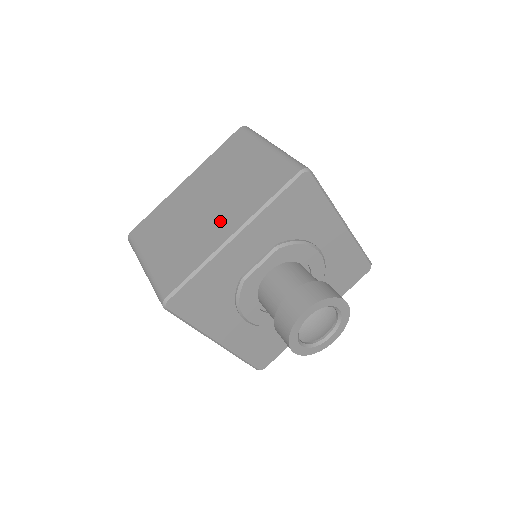
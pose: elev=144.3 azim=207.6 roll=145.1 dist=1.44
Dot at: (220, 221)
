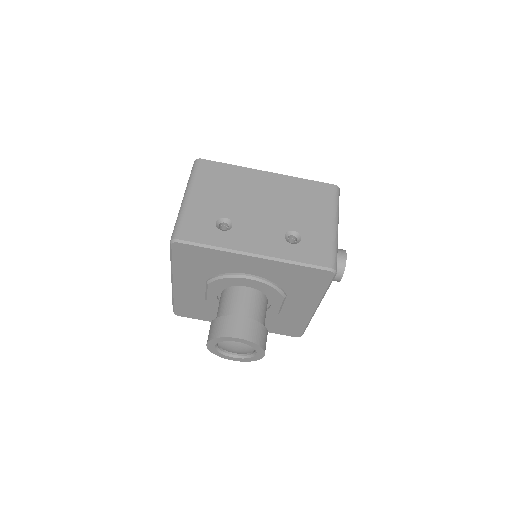
Dot at: occluded
